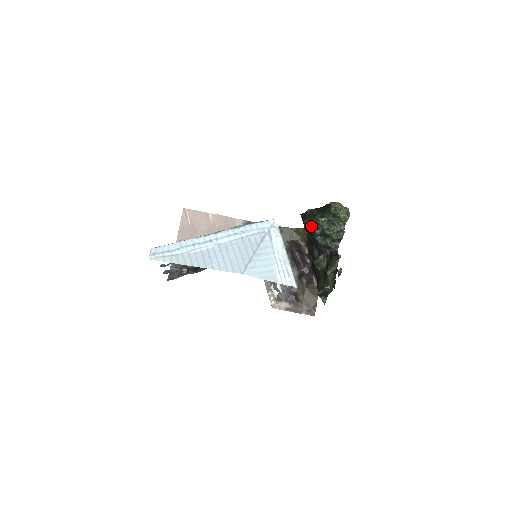
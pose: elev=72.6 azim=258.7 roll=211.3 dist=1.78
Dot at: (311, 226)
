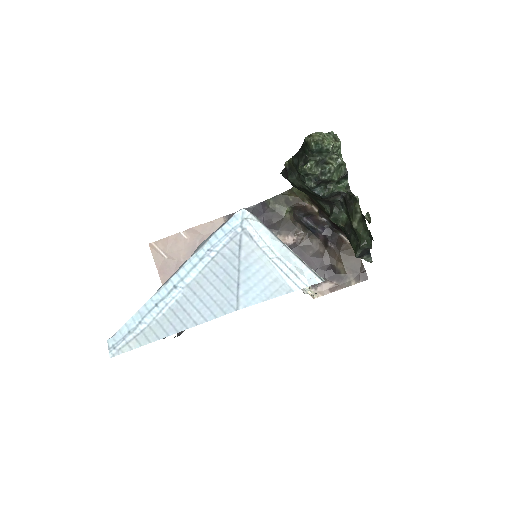
Dot at: (300, 181)
